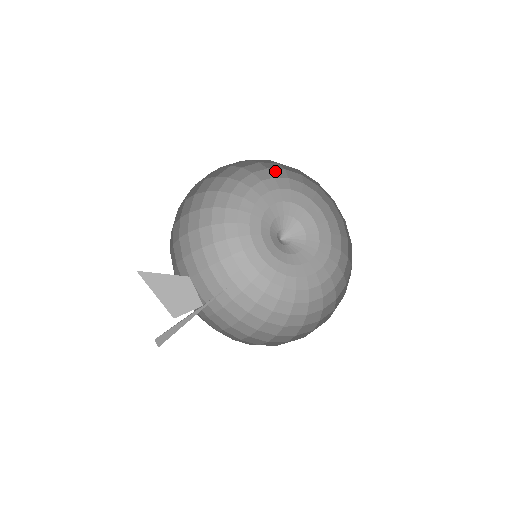
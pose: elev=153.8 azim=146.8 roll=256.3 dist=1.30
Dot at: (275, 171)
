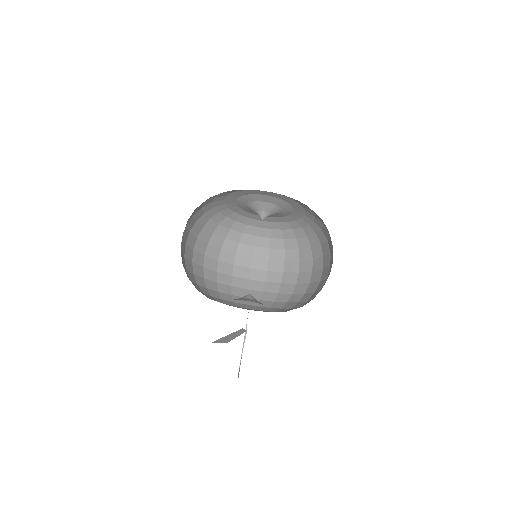
Dot at: occluded
